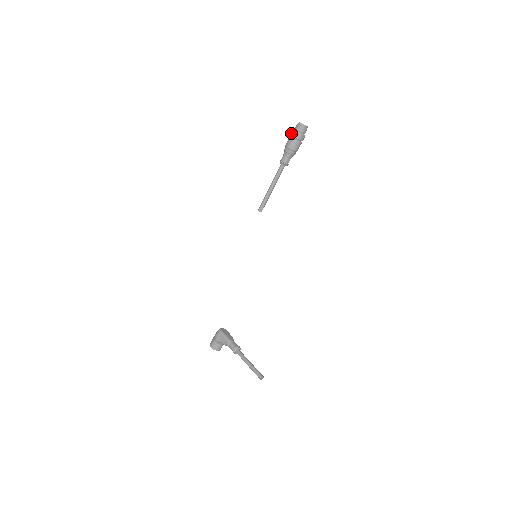
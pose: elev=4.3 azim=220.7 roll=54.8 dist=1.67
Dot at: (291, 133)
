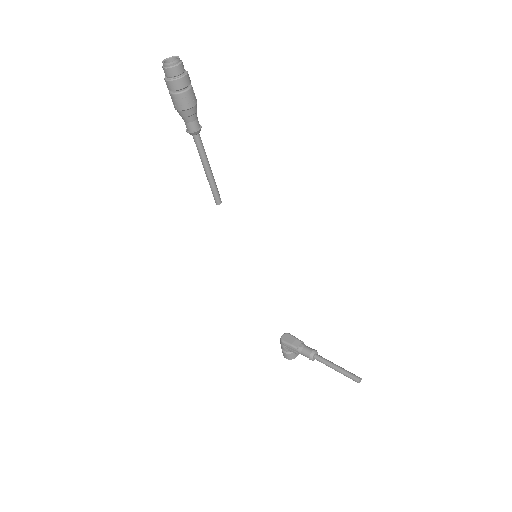
Dot at: occluded
